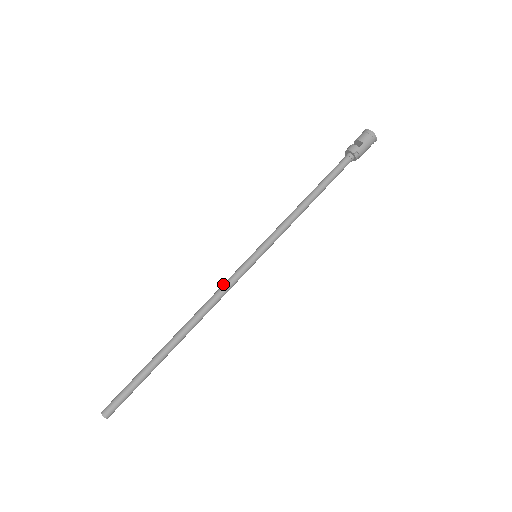
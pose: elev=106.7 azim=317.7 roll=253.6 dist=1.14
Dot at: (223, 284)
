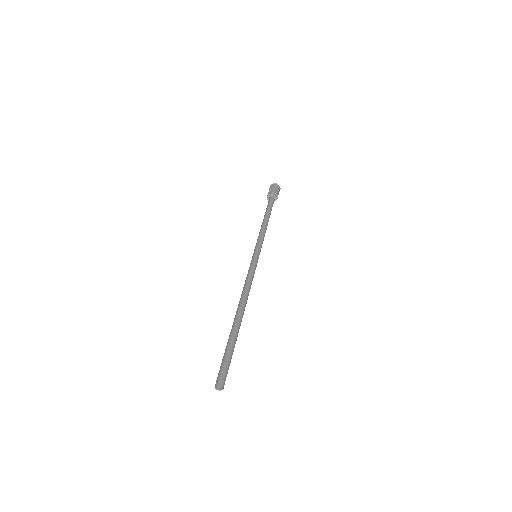
Dot at: (246, 277)
